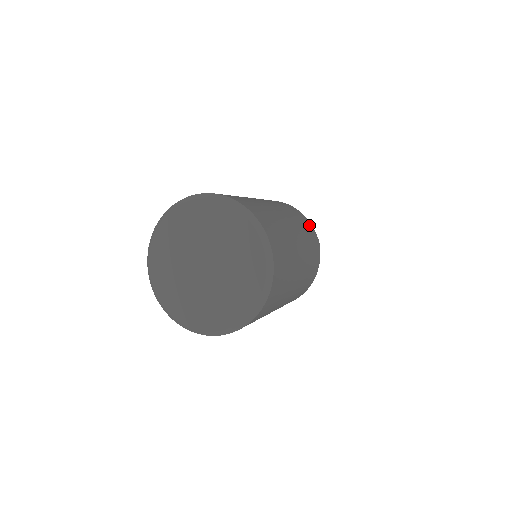
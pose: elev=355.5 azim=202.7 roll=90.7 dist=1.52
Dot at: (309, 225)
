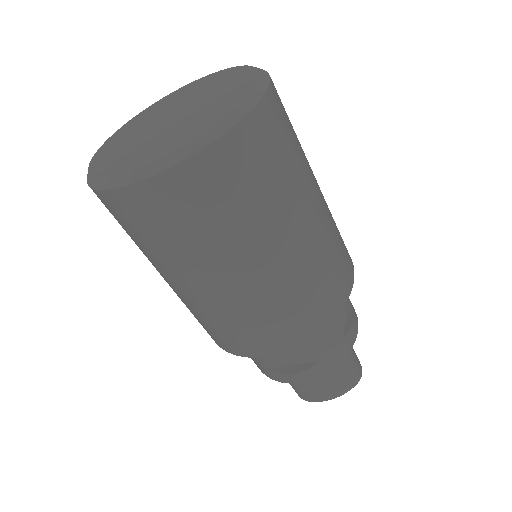
Dot at: occluded
